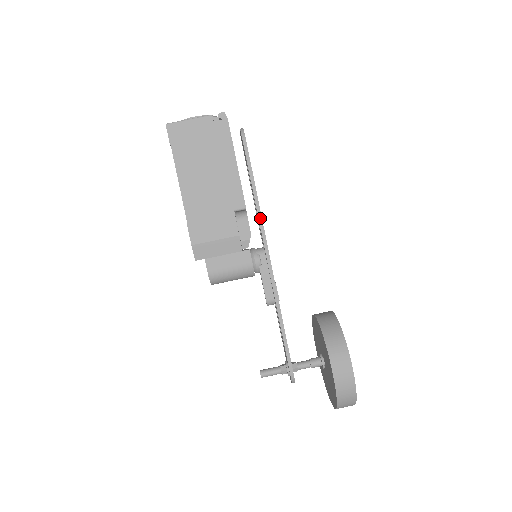
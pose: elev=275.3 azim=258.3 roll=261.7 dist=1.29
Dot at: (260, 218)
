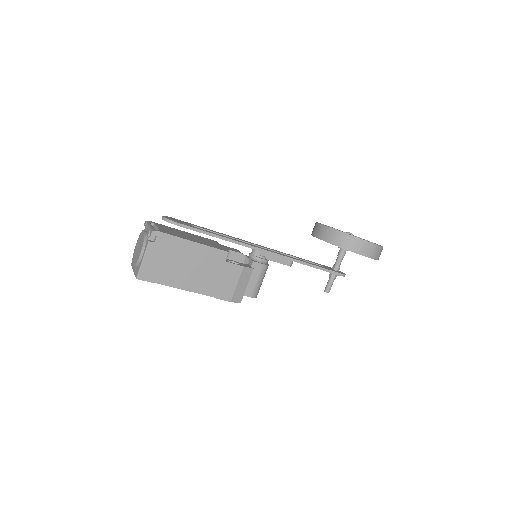
Dot at: (237, 243)
